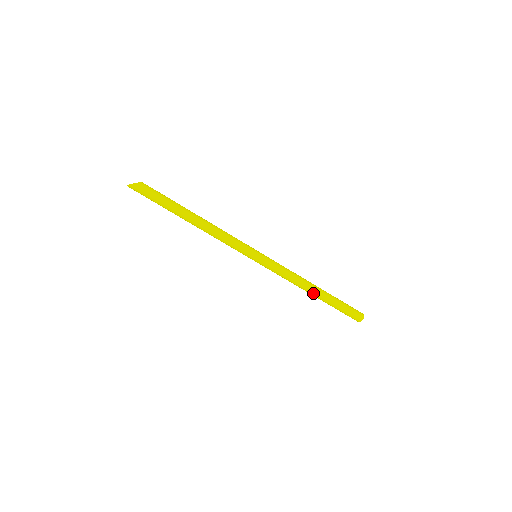
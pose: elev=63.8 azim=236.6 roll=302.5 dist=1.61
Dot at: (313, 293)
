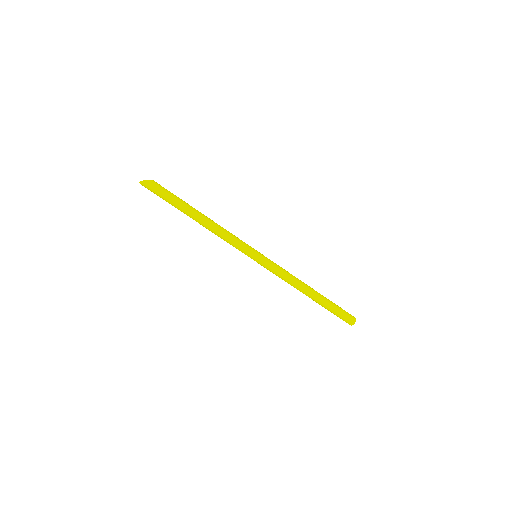
Dot at: (309, 294)
